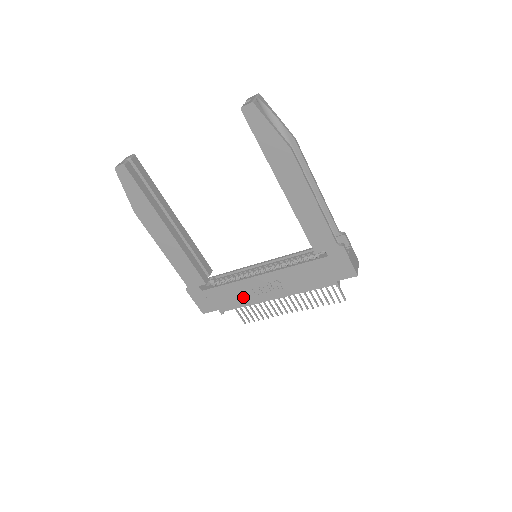
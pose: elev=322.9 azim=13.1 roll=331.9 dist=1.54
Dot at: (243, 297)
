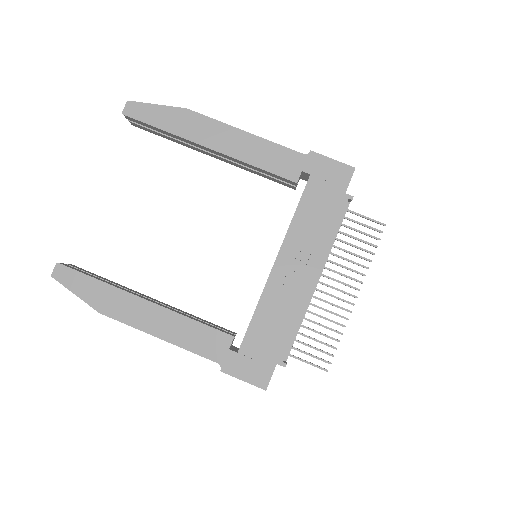
Dot at: (284, 313)
